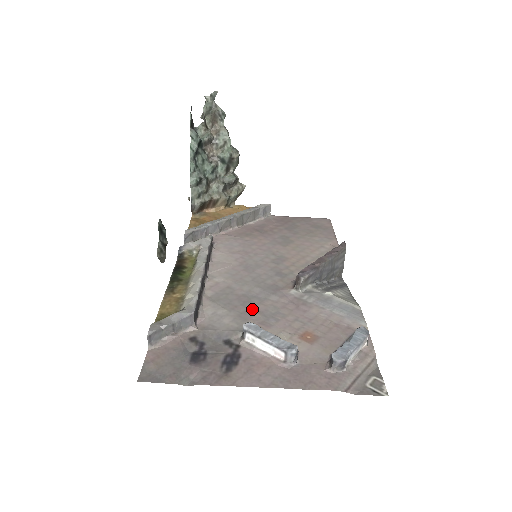
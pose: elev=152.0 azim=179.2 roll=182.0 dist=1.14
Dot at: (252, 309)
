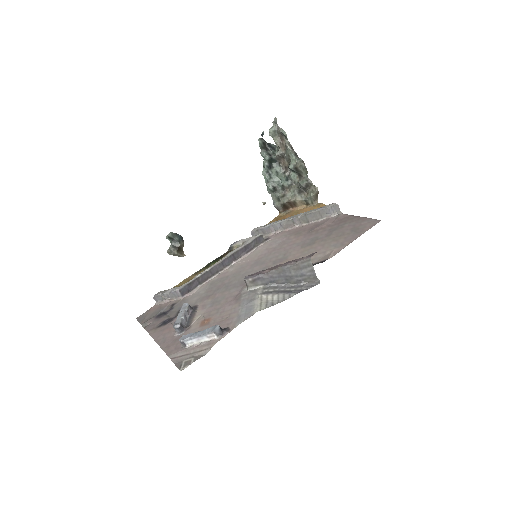
Dot at: (213, 295)
